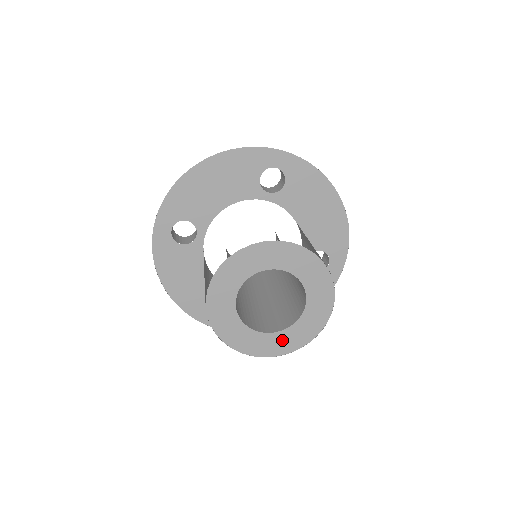
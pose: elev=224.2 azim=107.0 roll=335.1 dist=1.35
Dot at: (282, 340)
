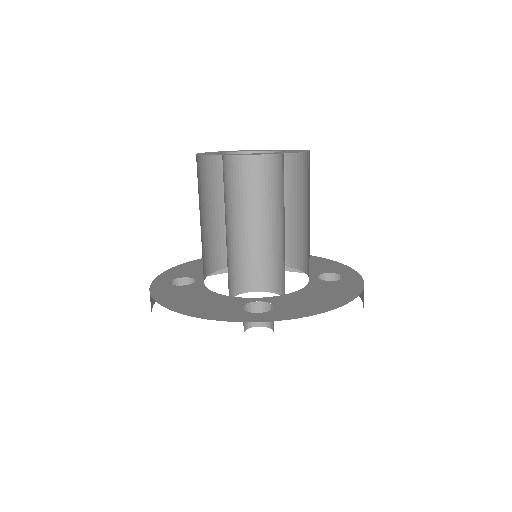
Dot at: occluded
